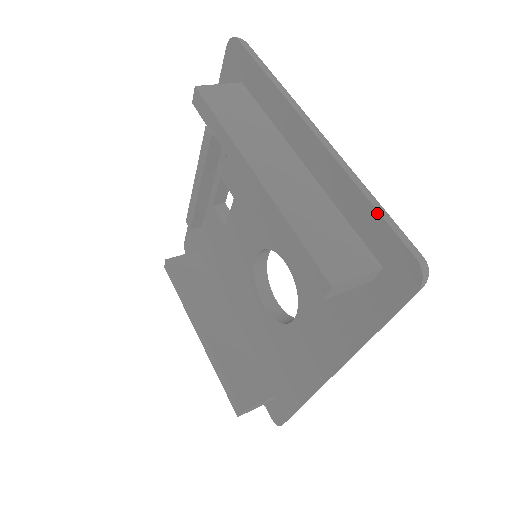
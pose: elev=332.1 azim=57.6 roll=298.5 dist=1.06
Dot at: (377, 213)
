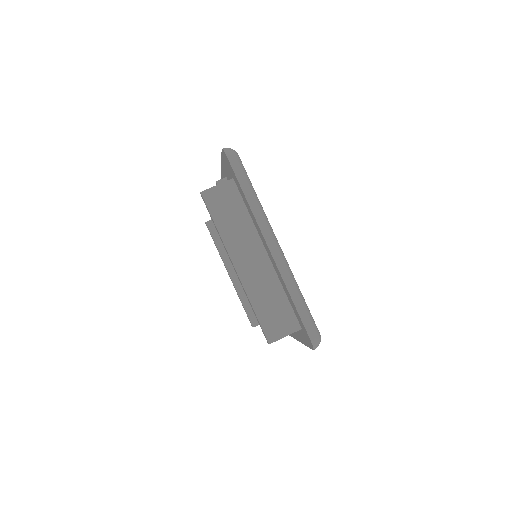
Dot at: (296, 310)
